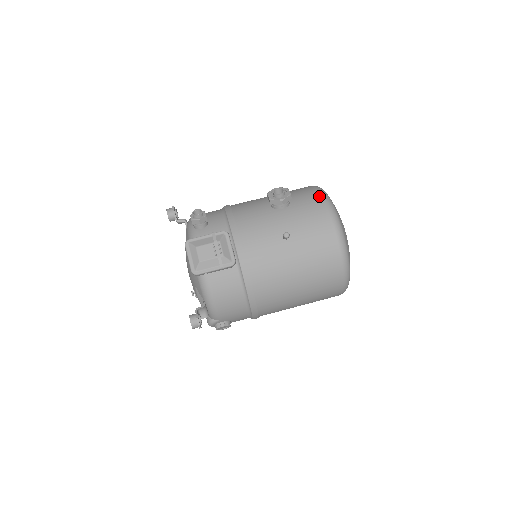
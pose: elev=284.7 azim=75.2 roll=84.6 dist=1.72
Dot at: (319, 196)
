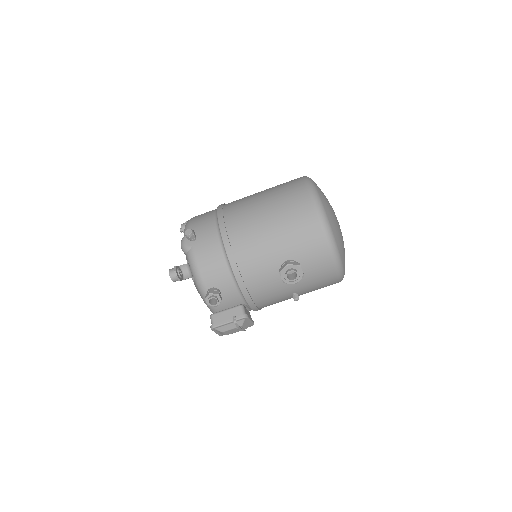
Dot at: (329, 259)
